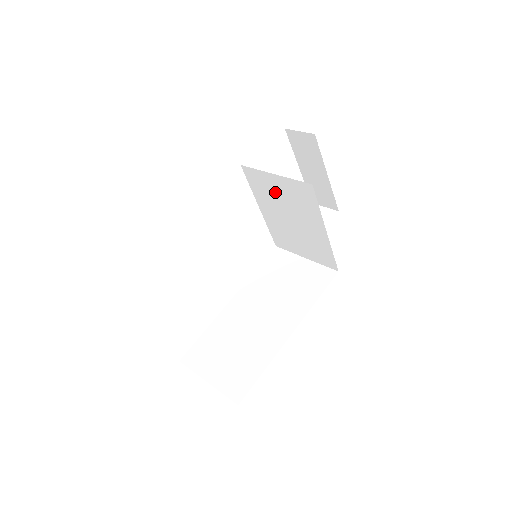
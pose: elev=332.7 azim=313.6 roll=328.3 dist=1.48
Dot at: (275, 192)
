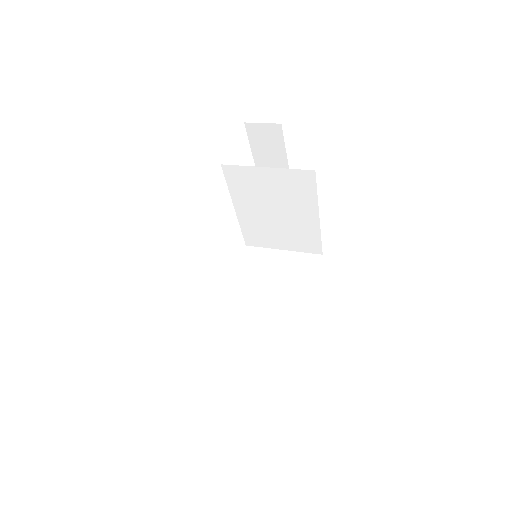
Dot at: (262, 187)
